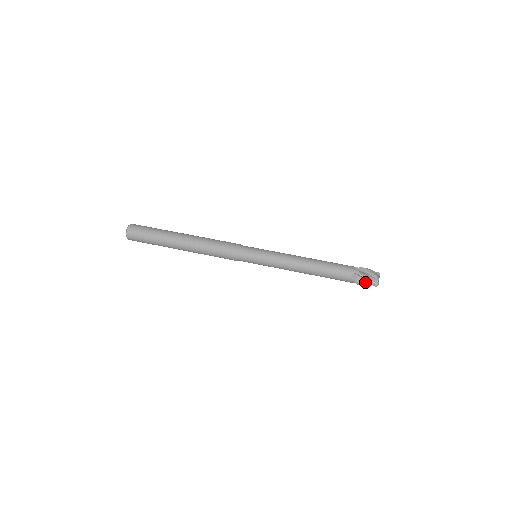
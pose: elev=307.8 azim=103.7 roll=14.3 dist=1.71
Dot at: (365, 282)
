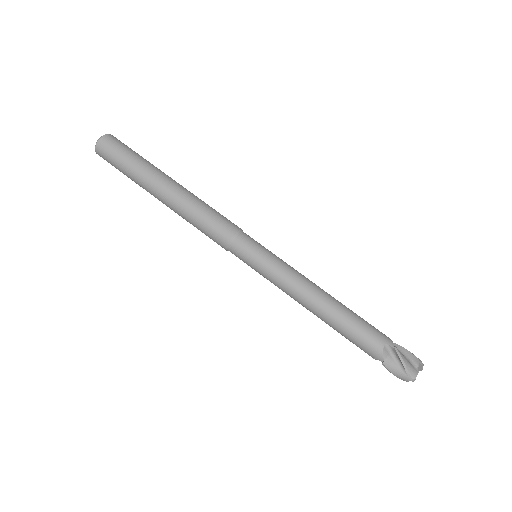
Dot at: occluded
